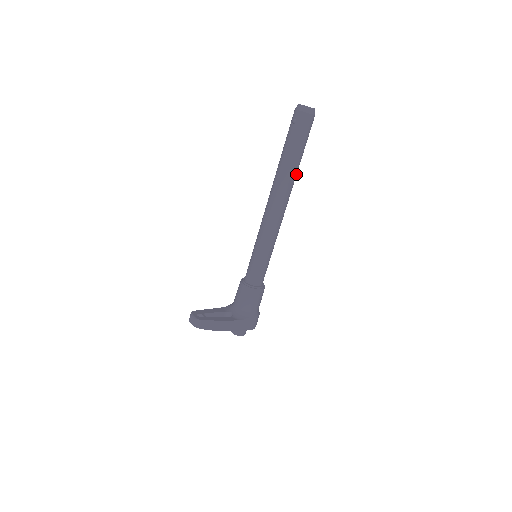
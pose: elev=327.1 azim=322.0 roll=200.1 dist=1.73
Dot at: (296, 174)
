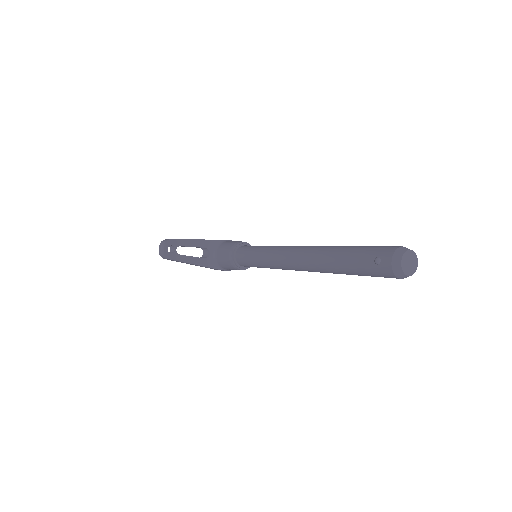
Dot at: occluded
